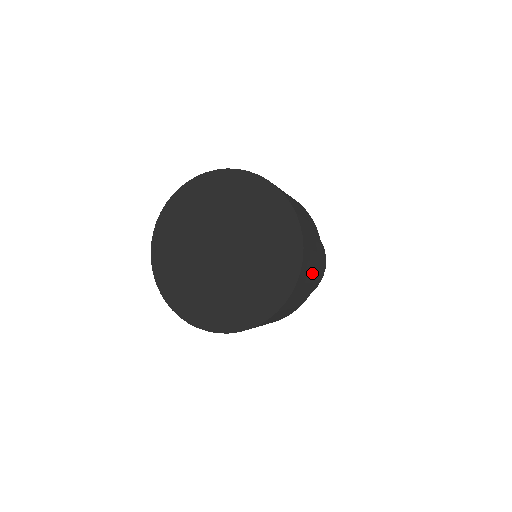
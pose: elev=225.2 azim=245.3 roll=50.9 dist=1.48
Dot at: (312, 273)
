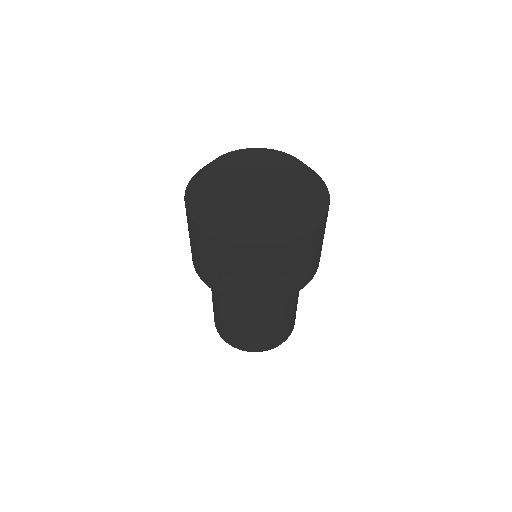
Dot at: (316, 256)
